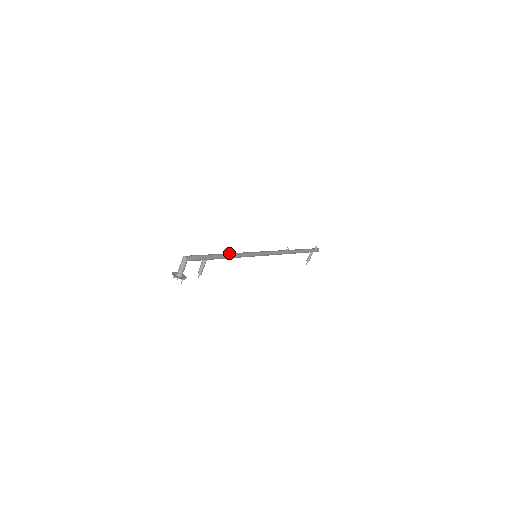
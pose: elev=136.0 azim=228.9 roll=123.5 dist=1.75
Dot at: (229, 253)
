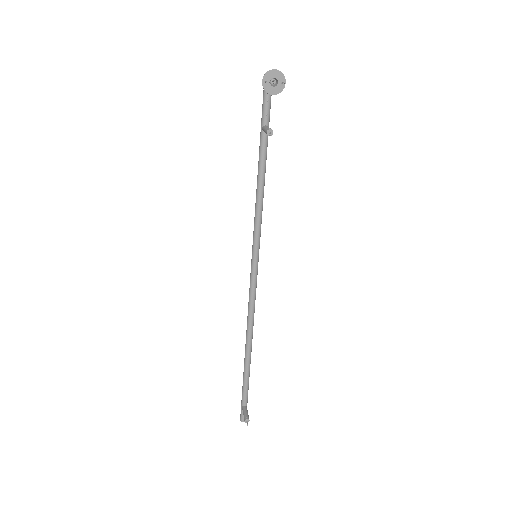
Dot at: (259, 182)
